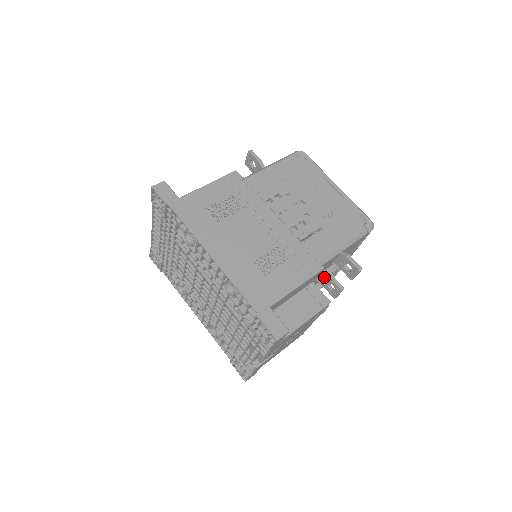
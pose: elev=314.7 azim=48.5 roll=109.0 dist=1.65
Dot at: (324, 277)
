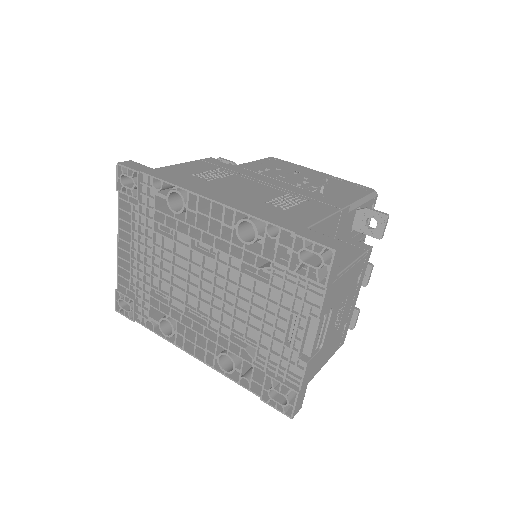
Dot at: occluded
